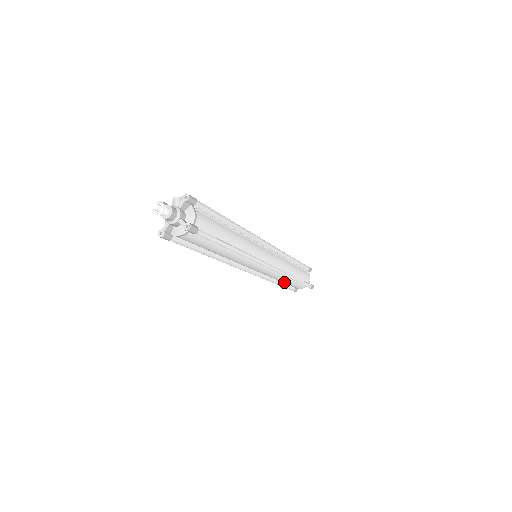
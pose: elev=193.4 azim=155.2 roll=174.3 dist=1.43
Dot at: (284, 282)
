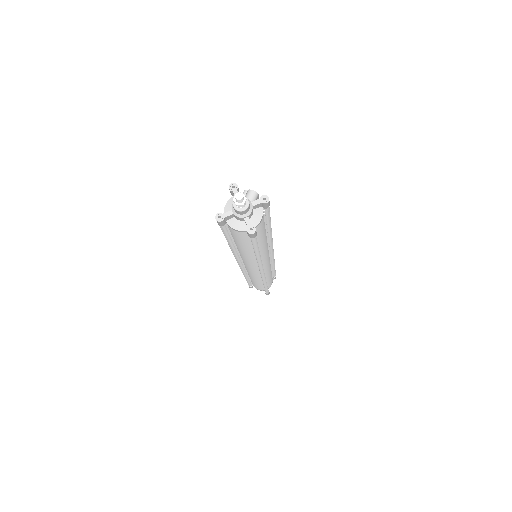
Dot at: (253, 281)
